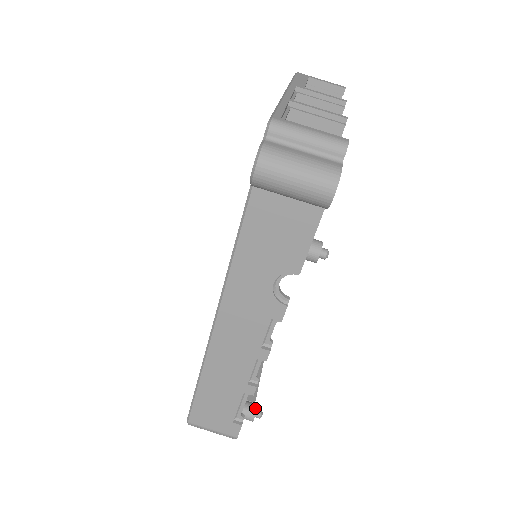
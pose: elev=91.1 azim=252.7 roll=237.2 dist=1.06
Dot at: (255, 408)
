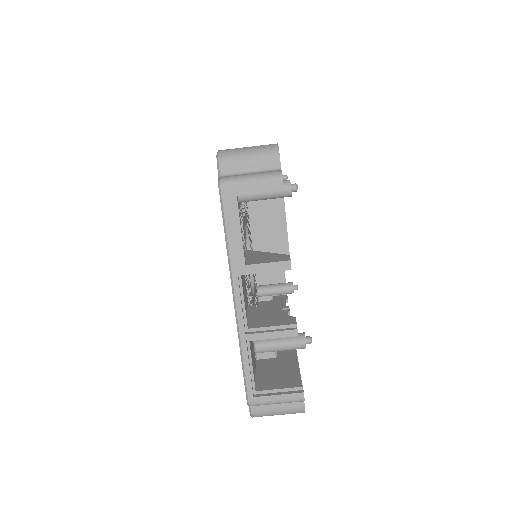
Dot at: (293, 290)
